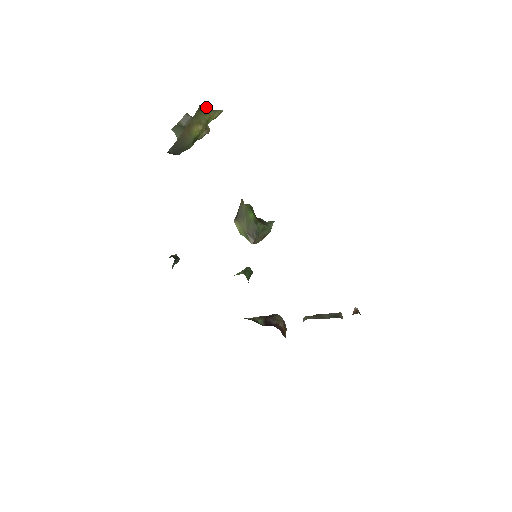
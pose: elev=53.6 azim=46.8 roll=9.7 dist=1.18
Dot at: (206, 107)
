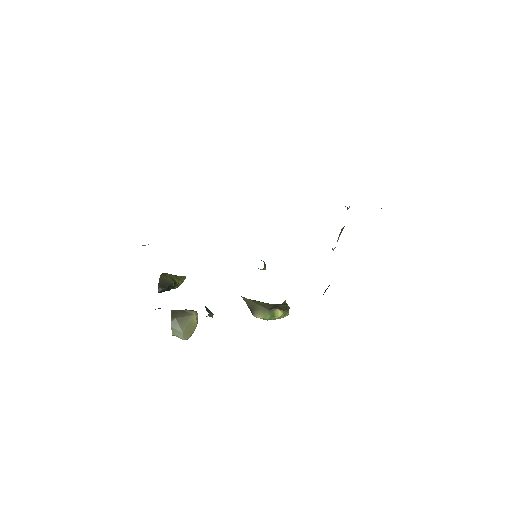
Dot at: occluded
